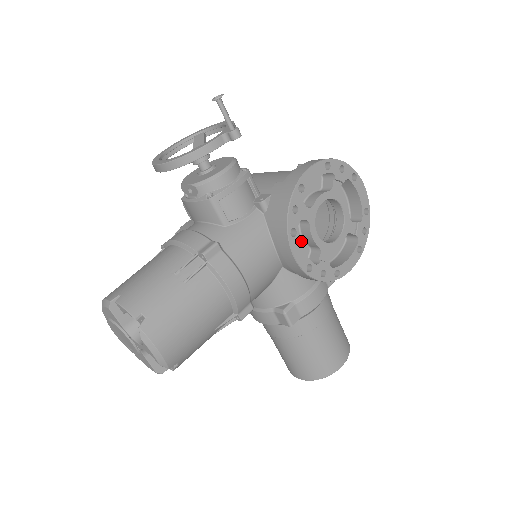
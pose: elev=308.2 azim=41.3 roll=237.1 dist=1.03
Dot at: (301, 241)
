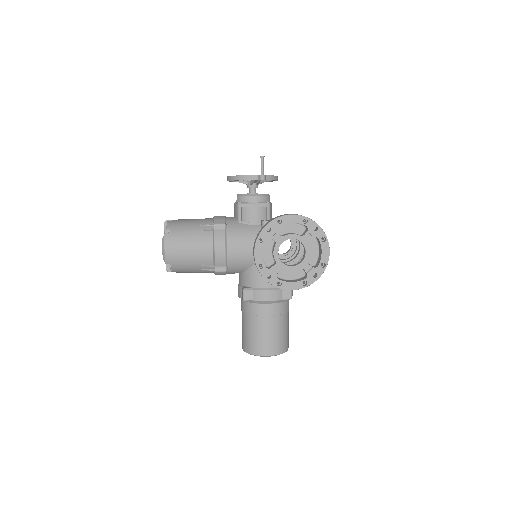
Dot at: (271, 253)
